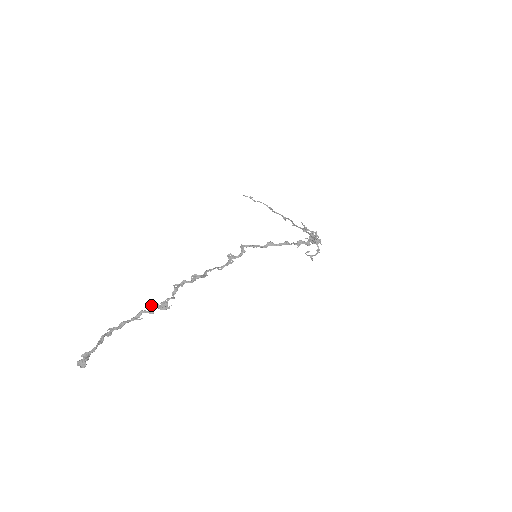
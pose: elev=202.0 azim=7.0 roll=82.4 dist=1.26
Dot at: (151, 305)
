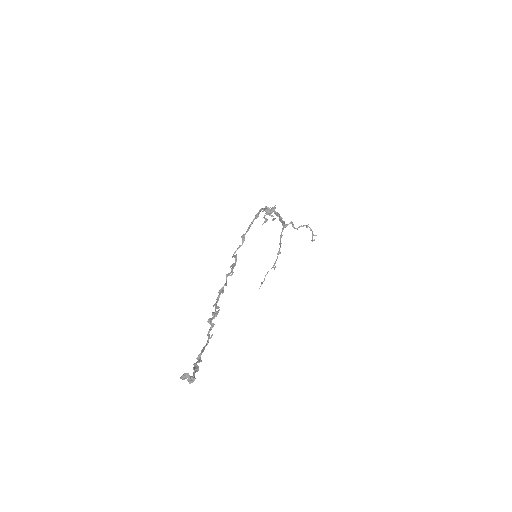
Dot at: occluded
